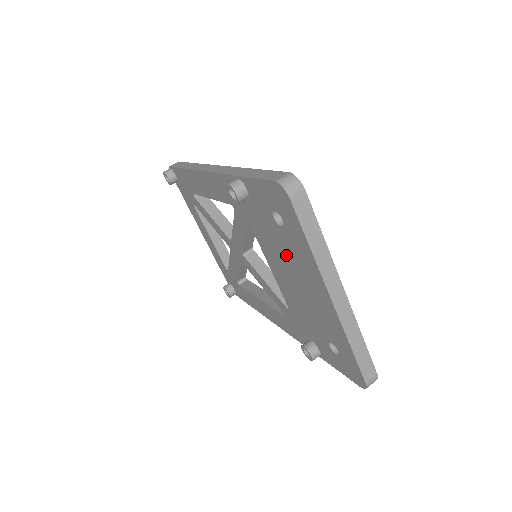
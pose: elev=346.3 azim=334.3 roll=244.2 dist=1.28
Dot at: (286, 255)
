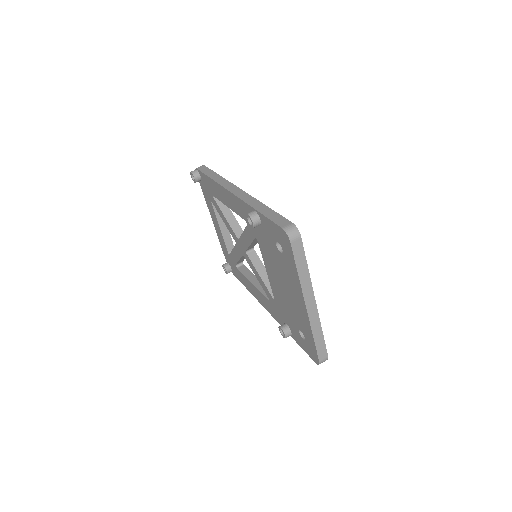
Dot at: (280, 269)
